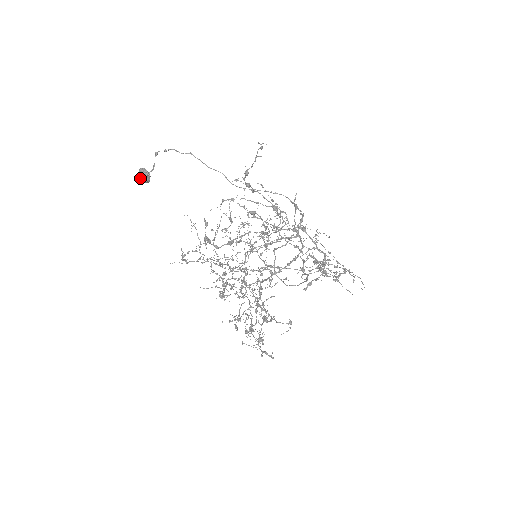
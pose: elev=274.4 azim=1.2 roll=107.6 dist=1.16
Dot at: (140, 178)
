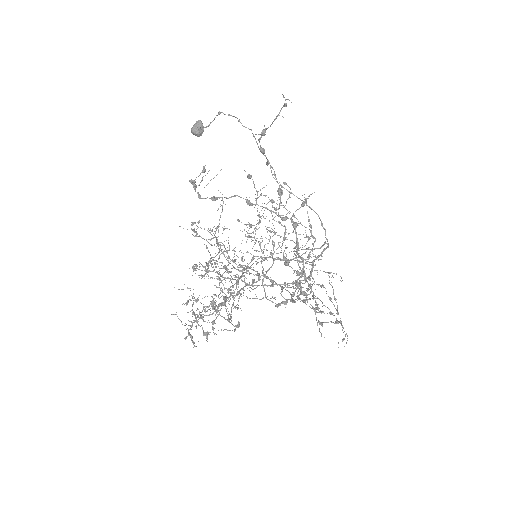
Dot at: (193, 128)
